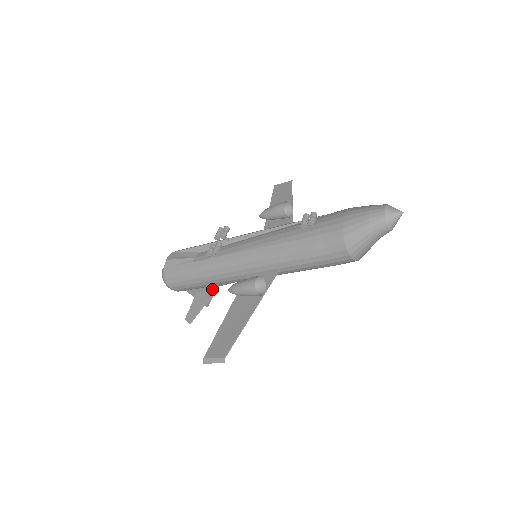
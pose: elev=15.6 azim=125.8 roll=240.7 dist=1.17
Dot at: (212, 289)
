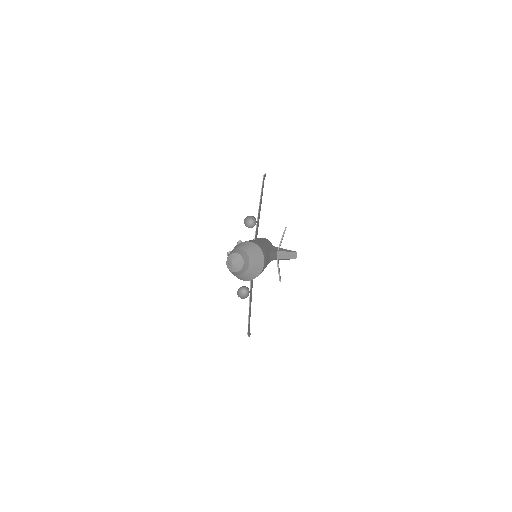
Dot at: occluded
